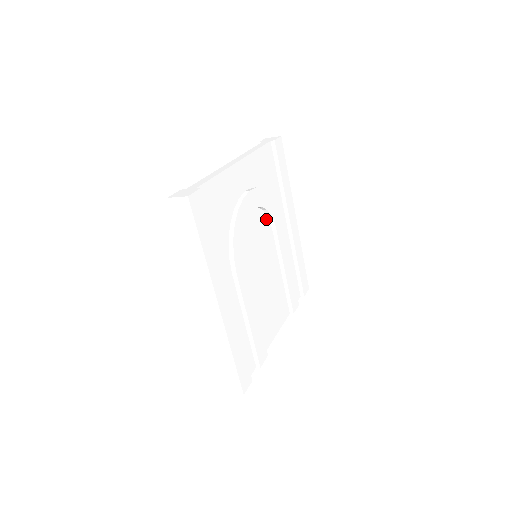
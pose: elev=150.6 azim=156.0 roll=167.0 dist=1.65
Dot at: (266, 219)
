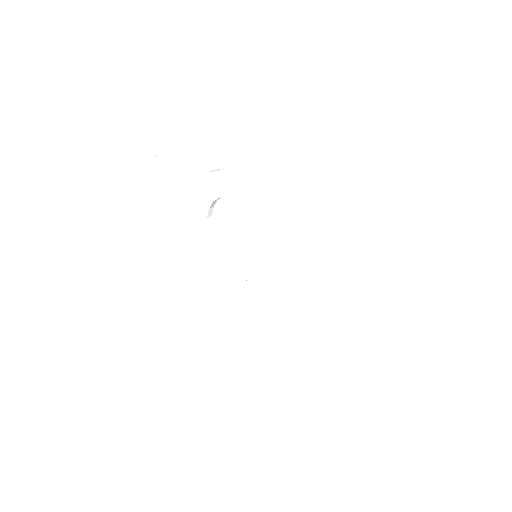
Dot at: occluded
